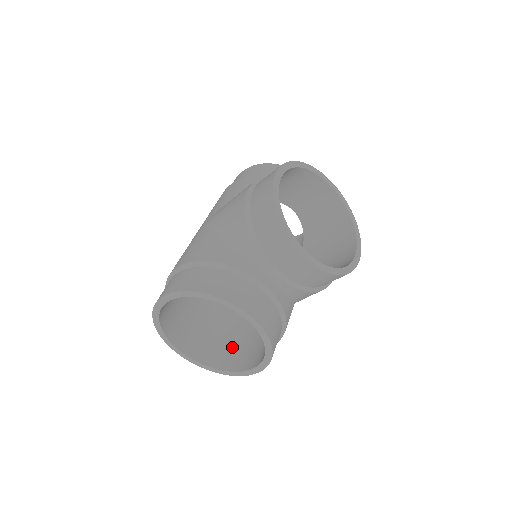
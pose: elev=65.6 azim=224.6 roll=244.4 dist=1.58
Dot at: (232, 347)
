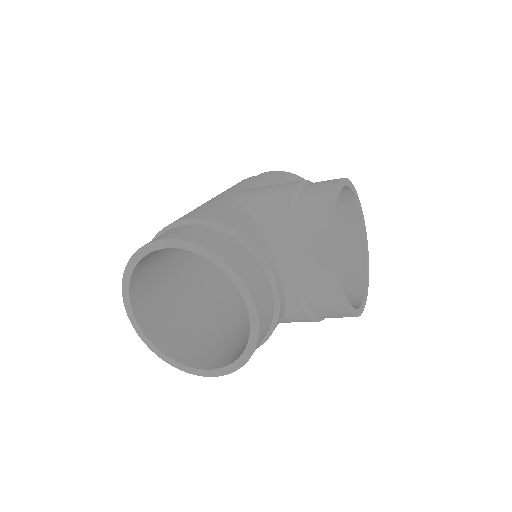
Dot at: (186, 337)
